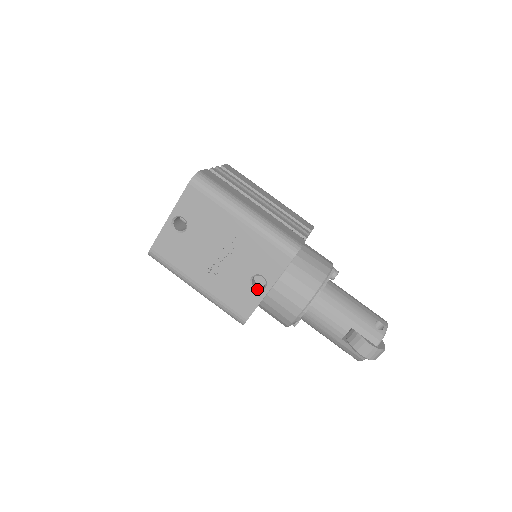
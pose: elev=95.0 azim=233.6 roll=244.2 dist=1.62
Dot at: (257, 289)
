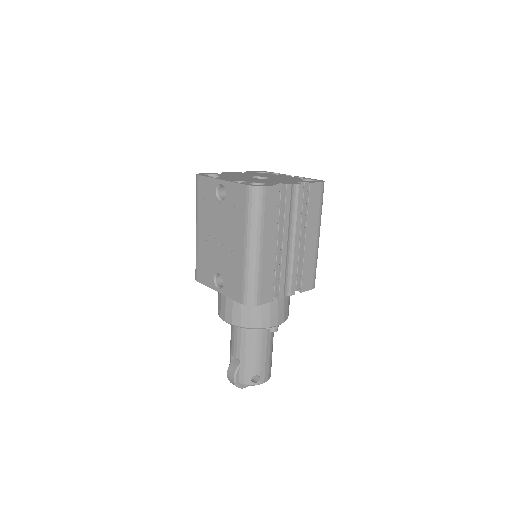
Dot at: (216, 281)
